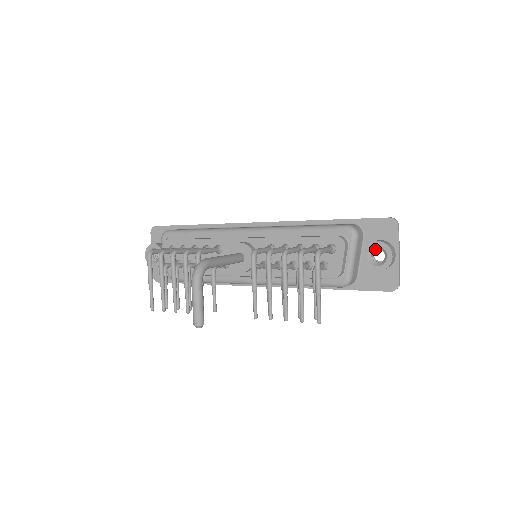
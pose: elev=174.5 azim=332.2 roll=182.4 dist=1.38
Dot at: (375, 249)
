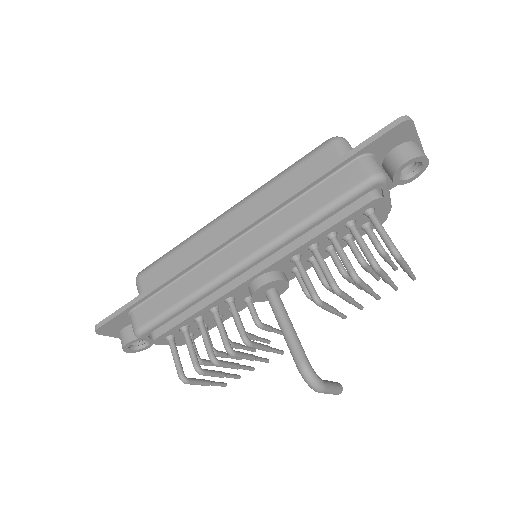
Dot at: occluded
